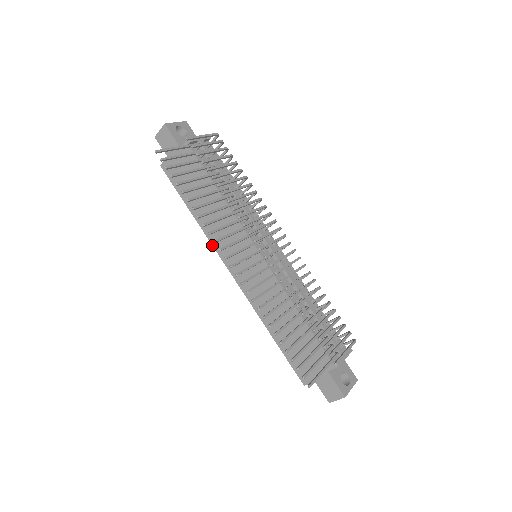
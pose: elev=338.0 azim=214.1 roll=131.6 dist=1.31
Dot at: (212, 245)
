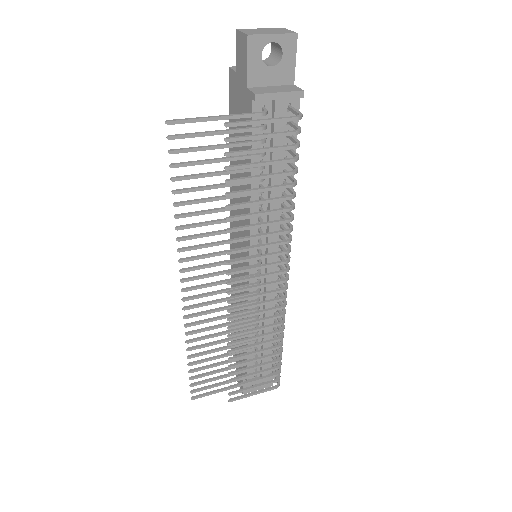
Dot at: (230, 201)
